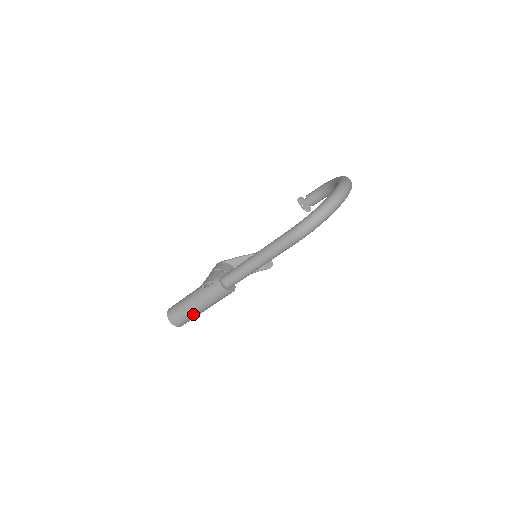
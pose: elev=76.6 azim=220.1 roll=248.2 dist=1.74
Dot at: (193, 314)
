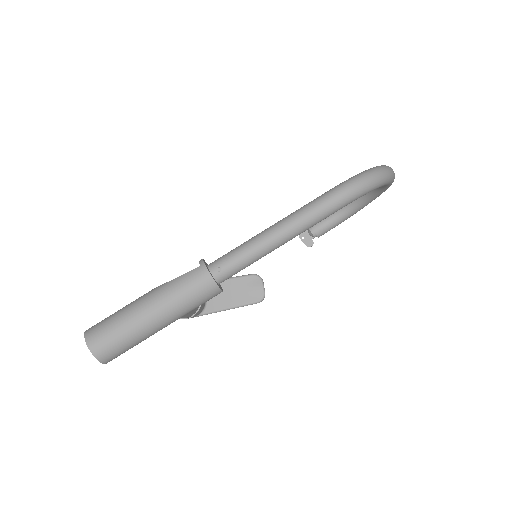
Dot at: (139, 329)
